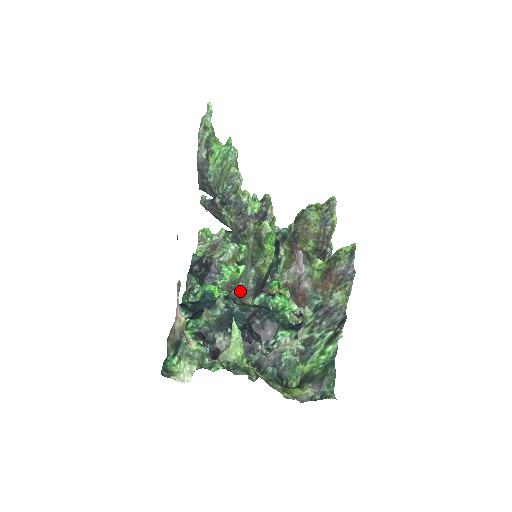
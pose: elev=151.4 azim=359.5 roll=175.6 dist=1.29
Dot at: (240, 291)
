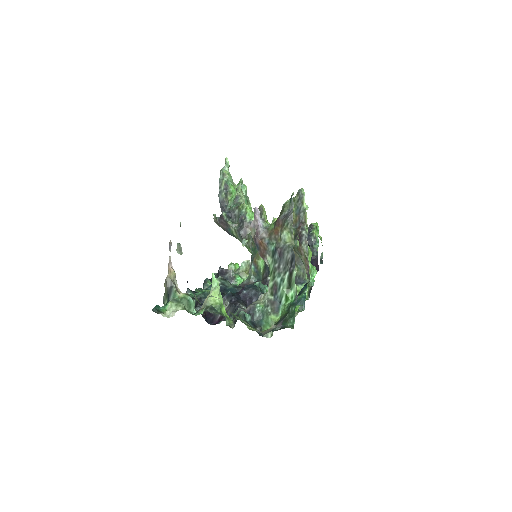
Dot at: (243, 285)
